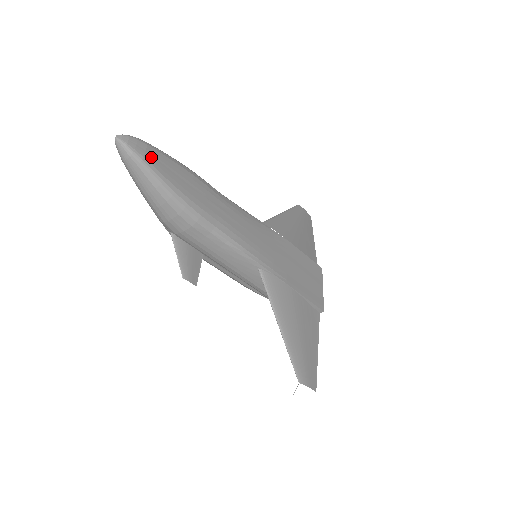
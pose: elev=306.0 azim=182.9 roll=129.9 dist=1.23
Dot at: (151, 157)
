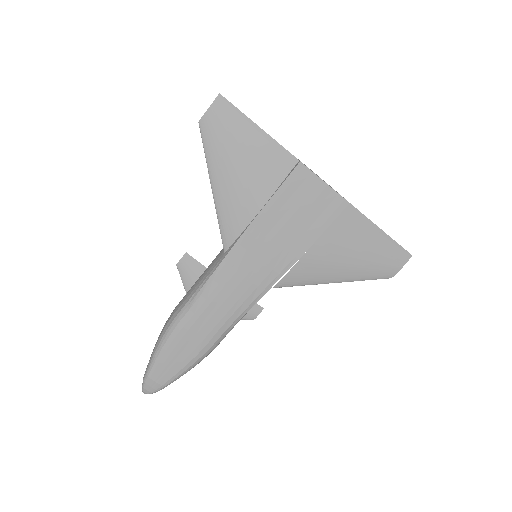
Dot at: (161, 379)
